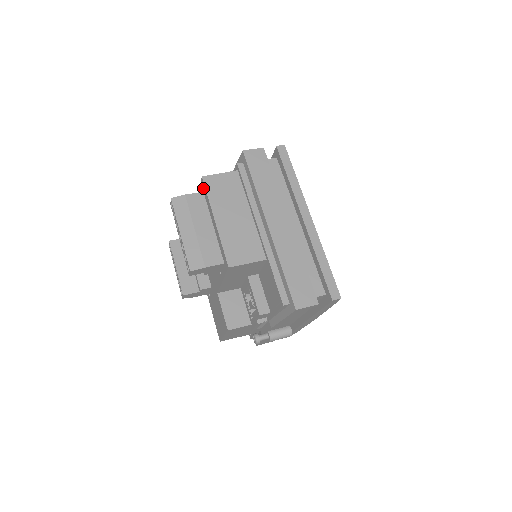
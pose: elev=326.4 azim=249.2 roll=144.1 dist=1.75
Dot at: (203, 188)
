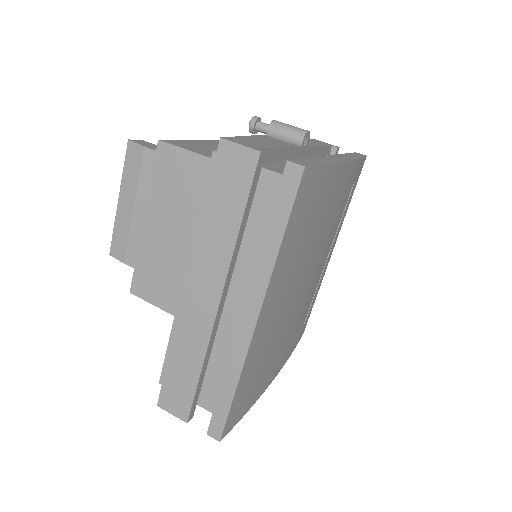
Dot at: occluded
